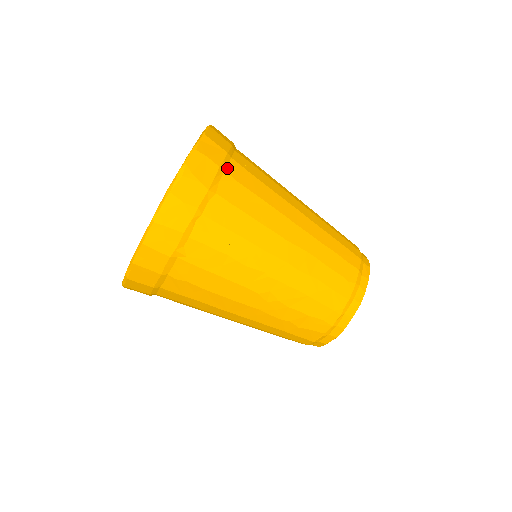
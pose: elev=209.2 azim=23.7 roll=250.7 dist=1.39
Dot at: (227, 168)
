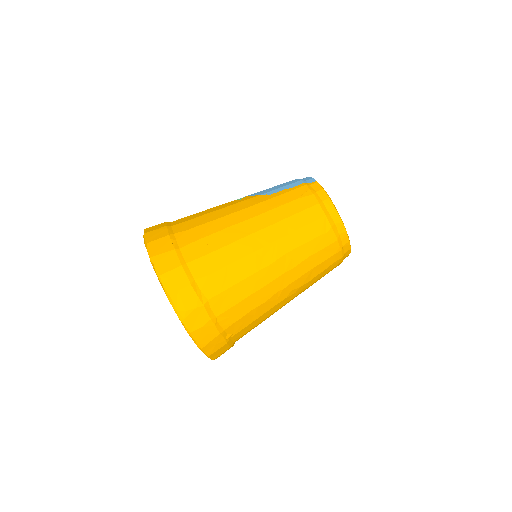
Dot at: (193, 276)
